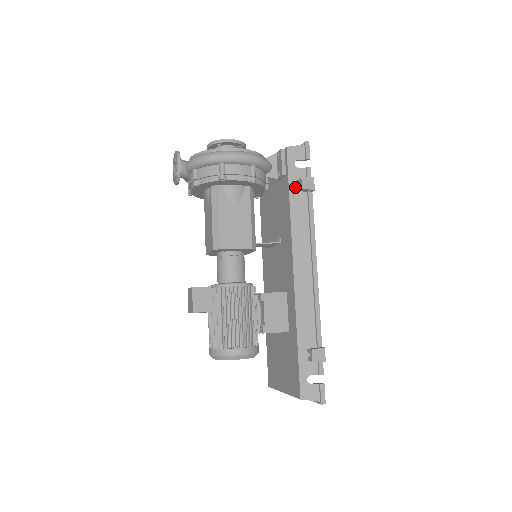
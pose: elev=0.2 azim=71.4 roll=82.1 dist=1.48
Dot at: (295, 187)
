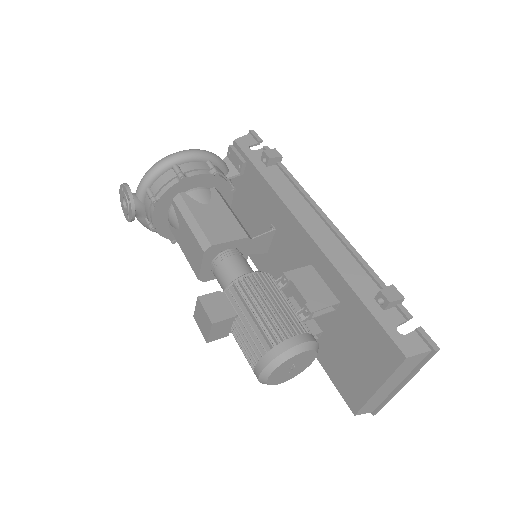
Dot at: (261, 165)
